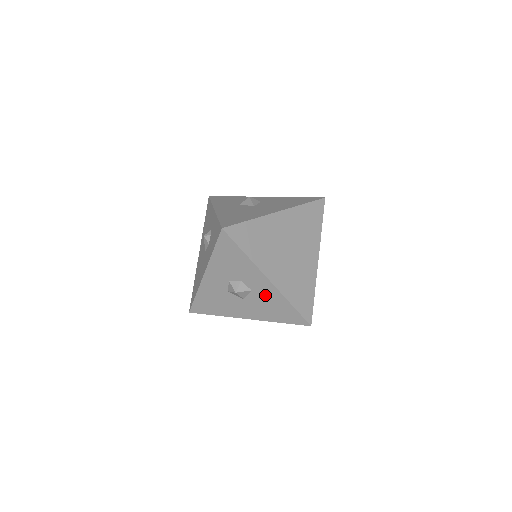
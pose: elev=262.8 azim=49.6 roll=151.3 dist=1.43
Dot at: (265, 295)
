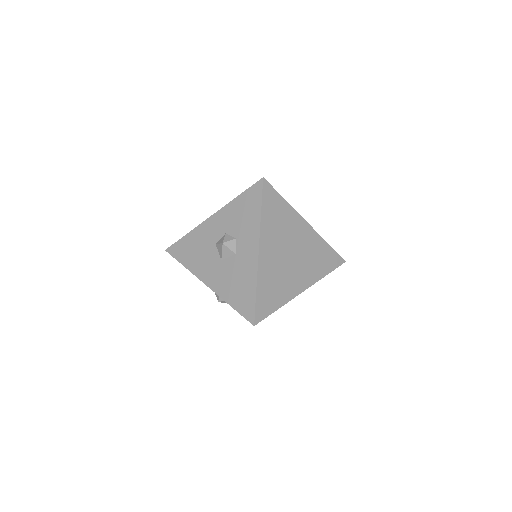
Dot at: (243, 266)
